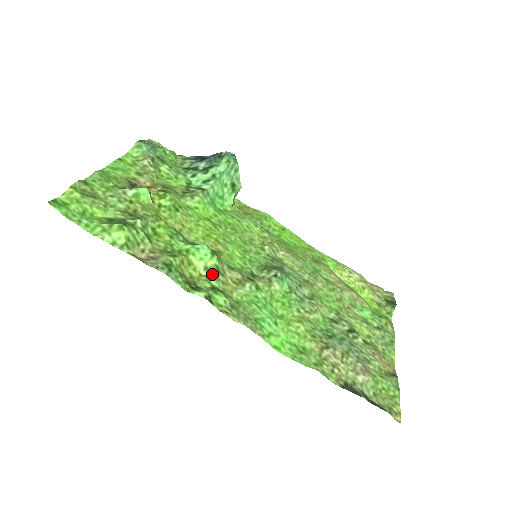
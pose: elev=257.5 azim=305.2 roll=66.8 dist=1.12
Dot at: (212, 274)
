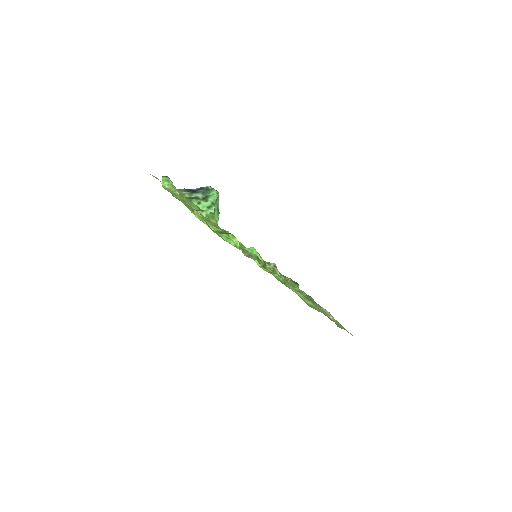
Dot at: (263, 265)
